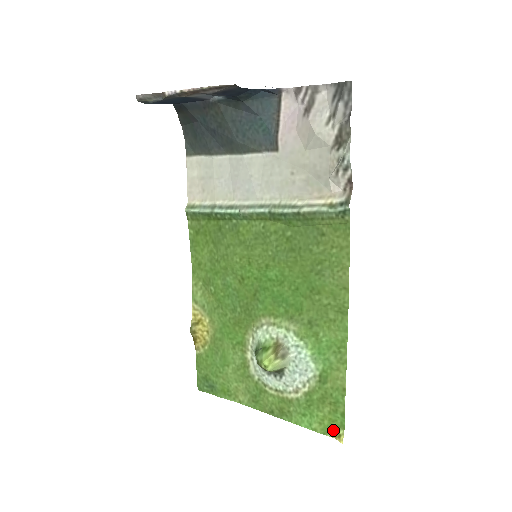
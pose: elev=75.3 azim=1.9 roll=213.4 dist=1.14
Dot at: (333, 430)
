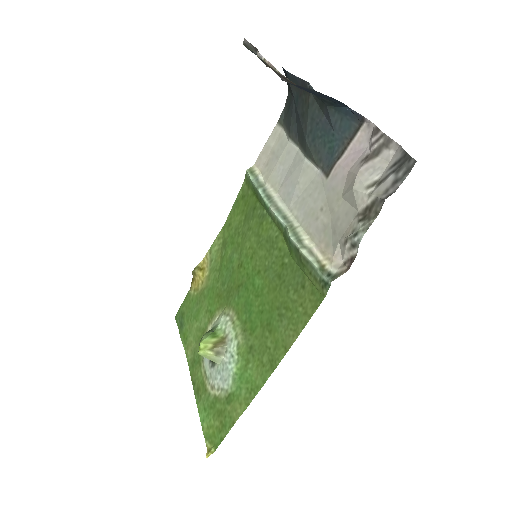
Dot at: (210, 442)
